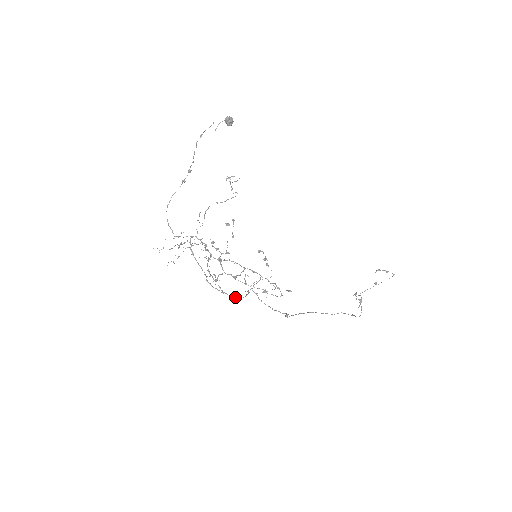
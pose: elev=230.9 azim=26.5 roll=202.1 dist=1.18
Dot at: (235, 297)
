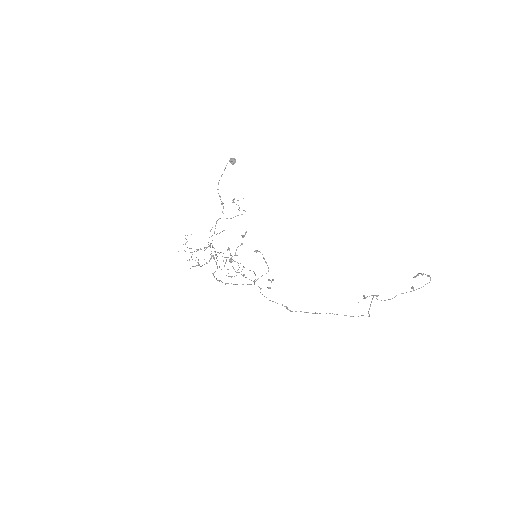
Dot at: (225, 283)
